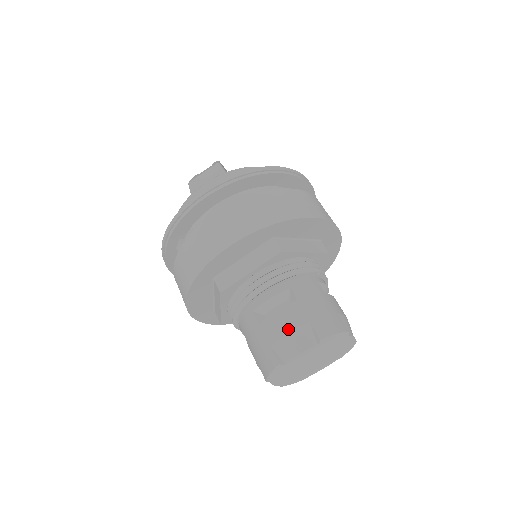
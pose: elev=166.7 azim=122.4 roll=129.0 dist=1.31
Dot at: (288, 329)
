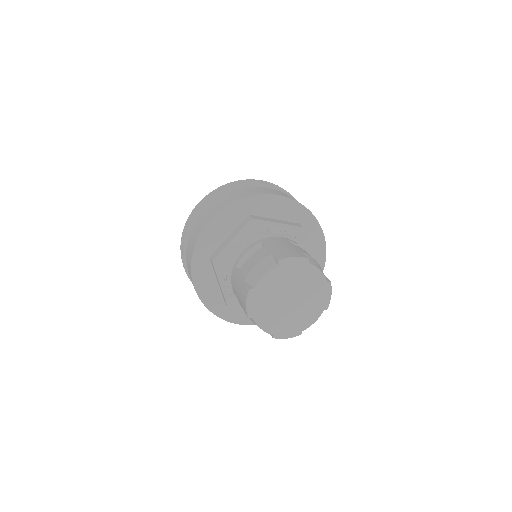
Dot at: (255, 263)
